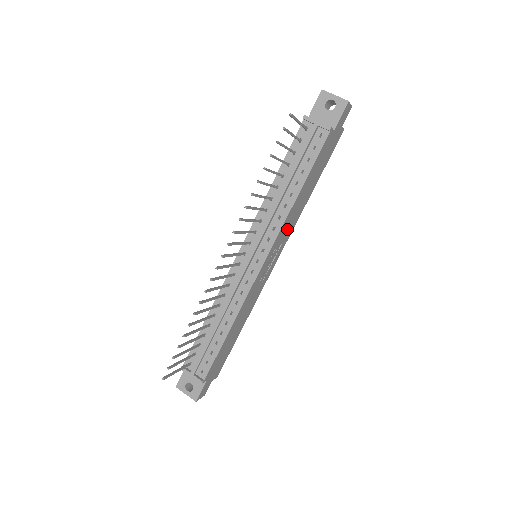
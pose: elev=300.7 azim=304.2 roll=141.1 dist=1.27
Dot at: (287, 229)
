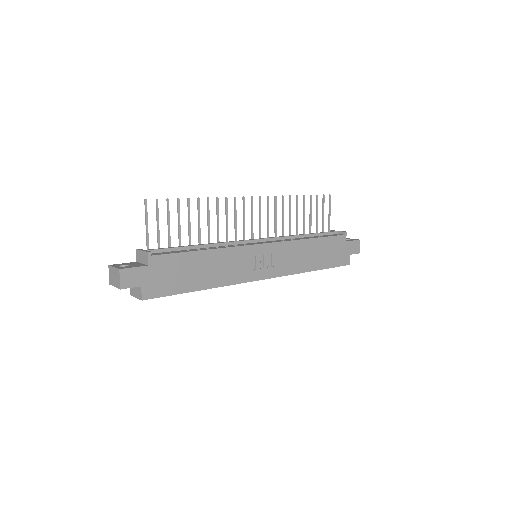
Dot at: (289, 258)
